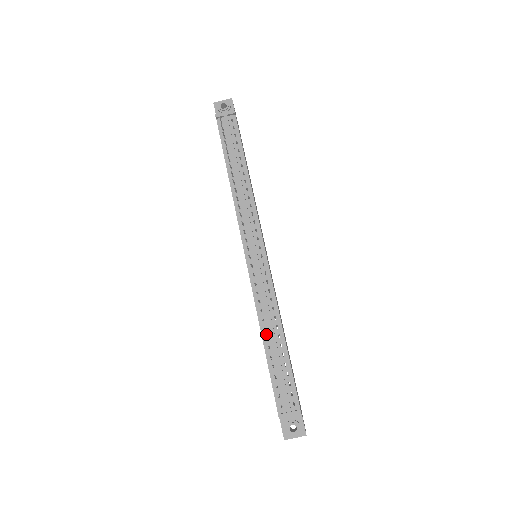
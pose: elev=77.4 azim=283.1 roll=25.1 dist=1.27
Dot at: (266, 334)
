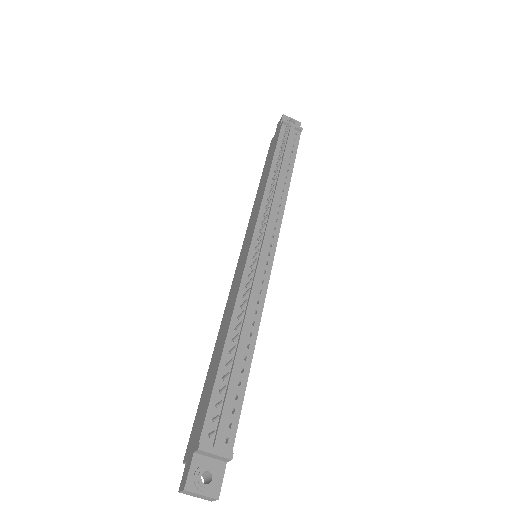
Dot at: (234, 334)
